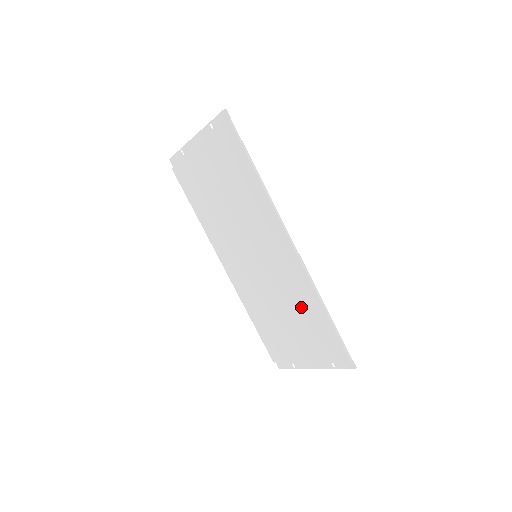
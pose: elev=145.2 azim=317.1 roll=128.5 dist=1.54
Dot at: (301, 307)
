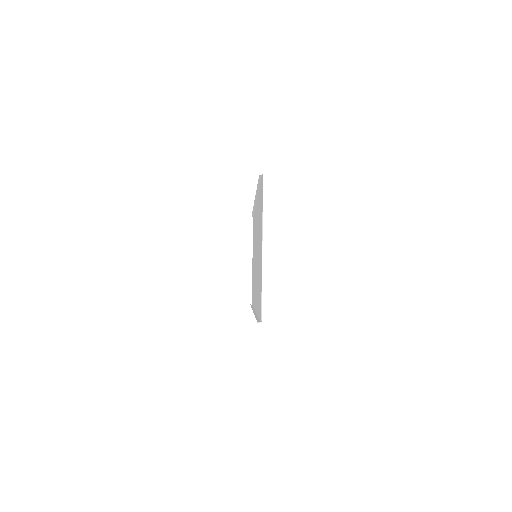
Dot at: occluded
